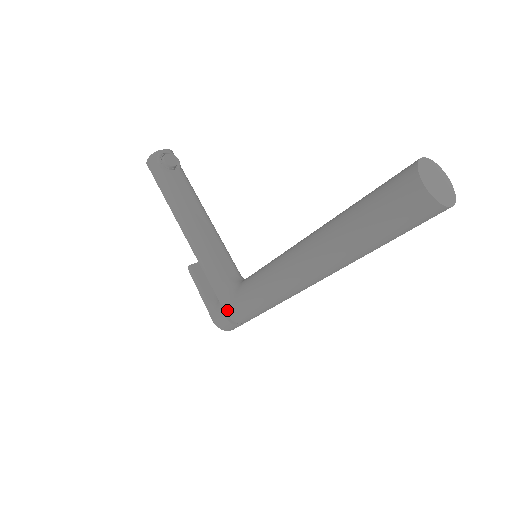
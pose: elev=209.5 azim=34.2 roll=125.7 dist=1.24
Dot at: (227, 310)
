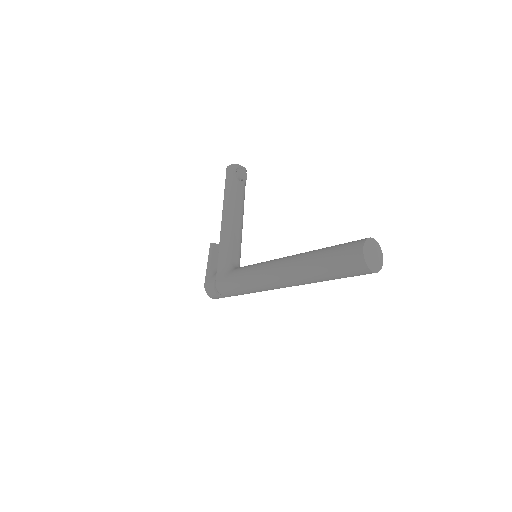
Dot at: (218, 280)
